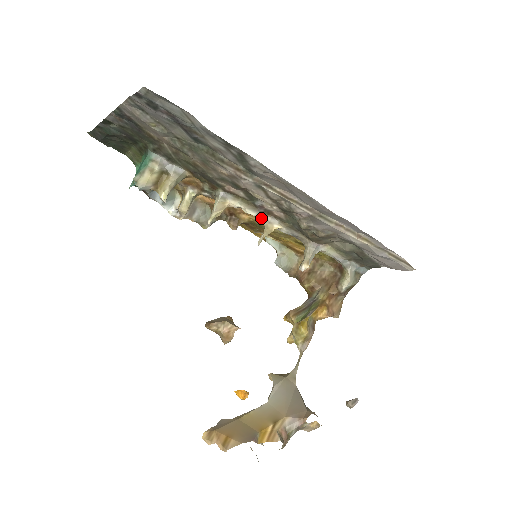
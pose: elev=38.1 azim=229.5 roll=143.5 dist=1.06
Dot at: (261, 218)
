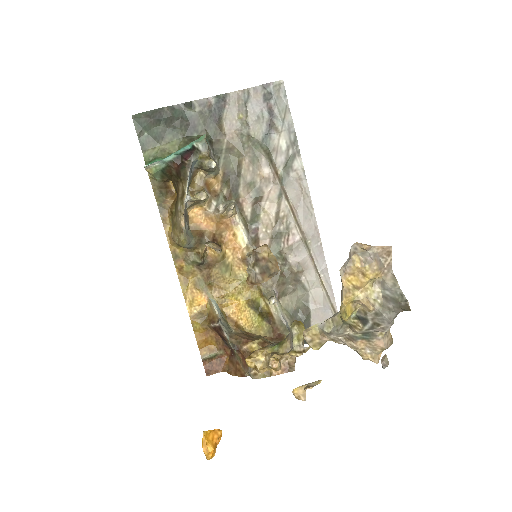
Dot at: (248, 244)
